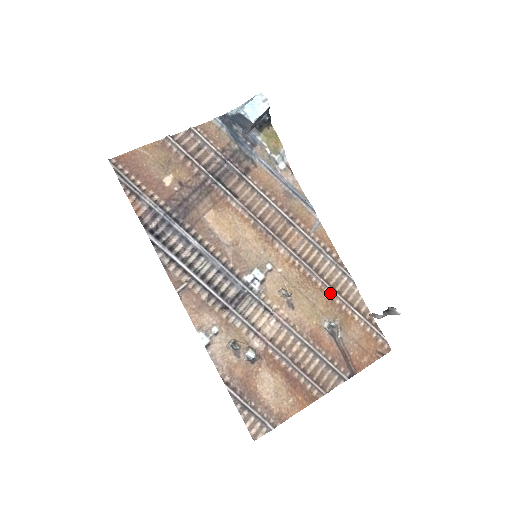
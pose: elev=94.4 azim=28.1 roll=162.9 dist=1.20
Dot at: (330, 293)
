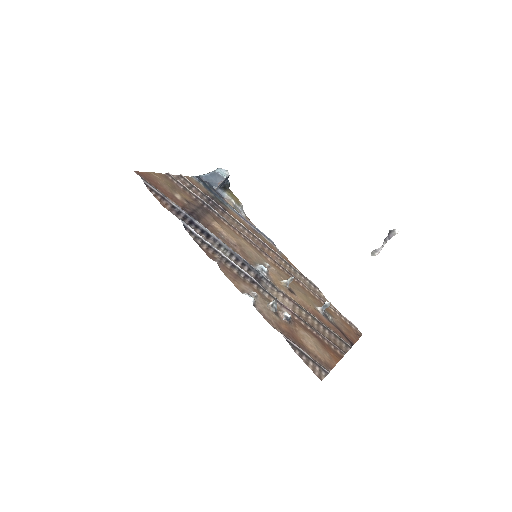
Dot at: (310, 291)
